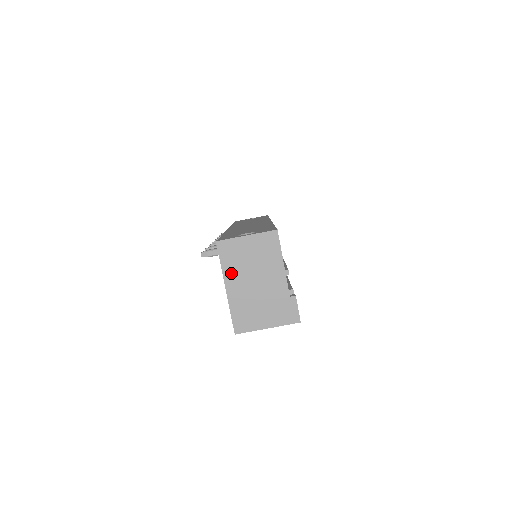
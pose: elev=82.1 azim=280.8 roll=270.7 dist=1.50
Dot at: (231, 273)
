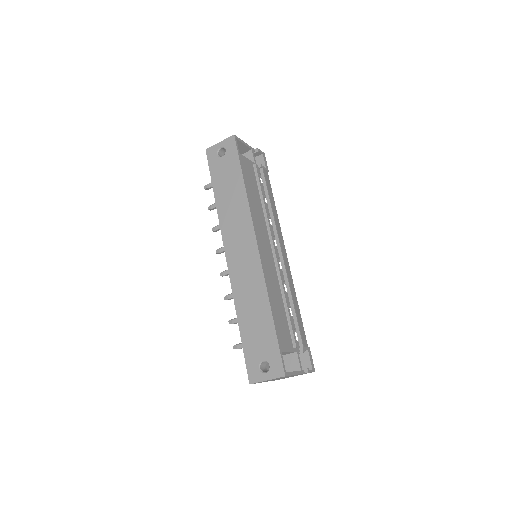
Dot at: occluded
